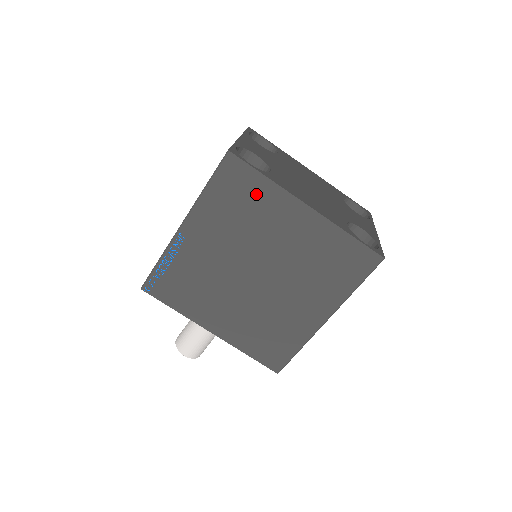
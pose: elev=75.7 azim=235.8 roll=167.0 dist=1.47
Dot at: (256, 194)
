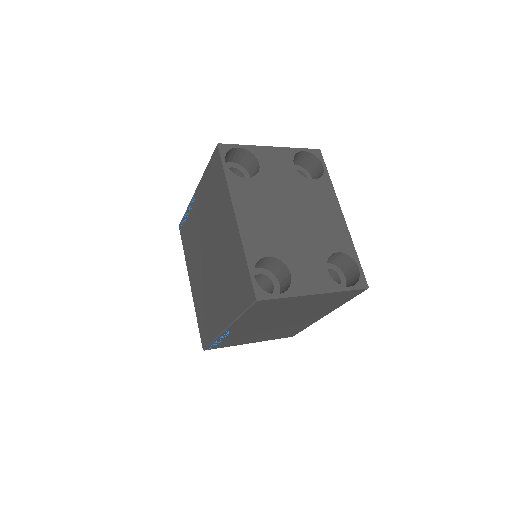
Dot at: (220, 188)
